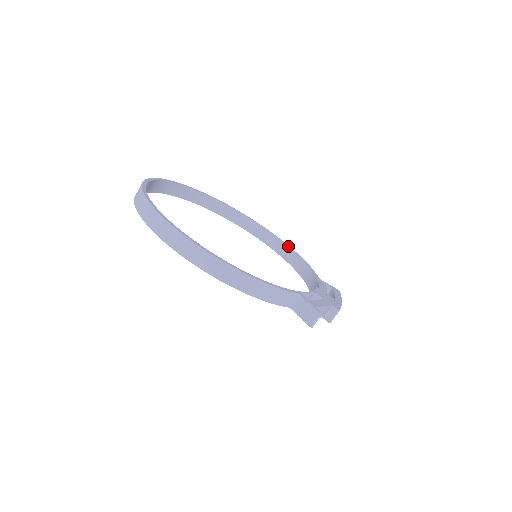
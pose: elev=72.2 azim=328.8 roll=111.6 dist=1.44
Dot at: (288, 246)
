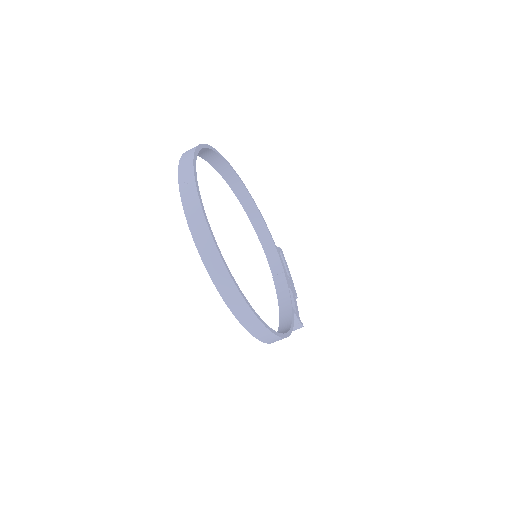
Dot at: (250, 194)
